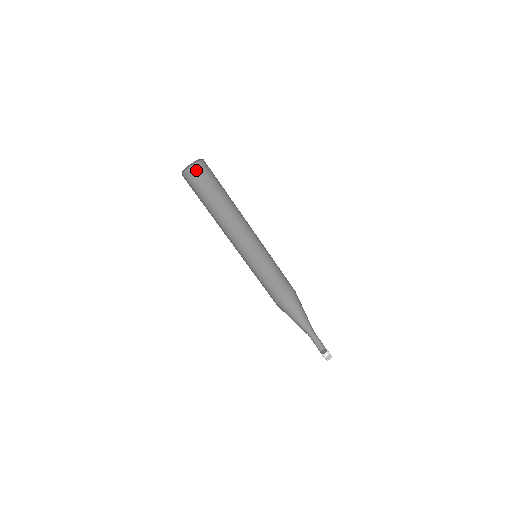
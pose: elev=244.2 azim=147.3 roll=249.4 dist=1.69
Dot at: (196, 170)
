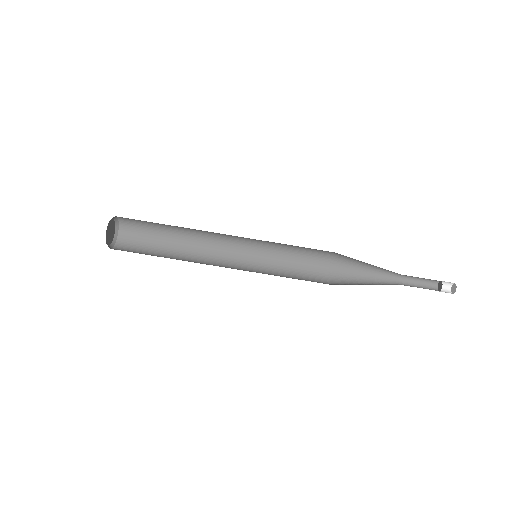
Dot at: (126, 225)
